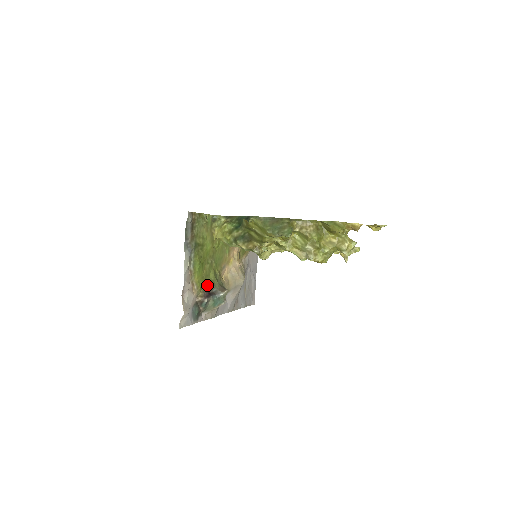
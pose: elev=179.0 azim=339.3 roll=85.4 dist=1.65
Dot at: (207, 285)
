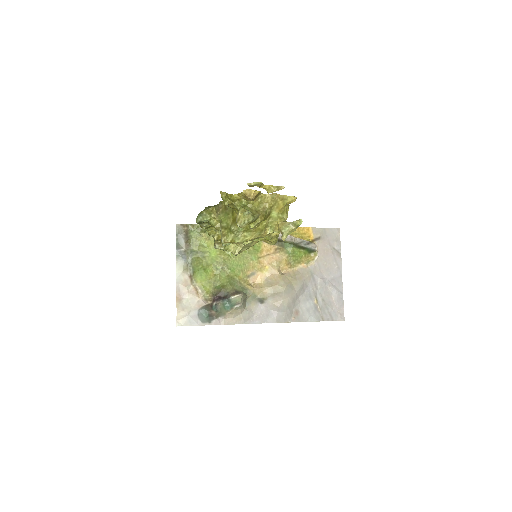
Dot at: (218, 290)
